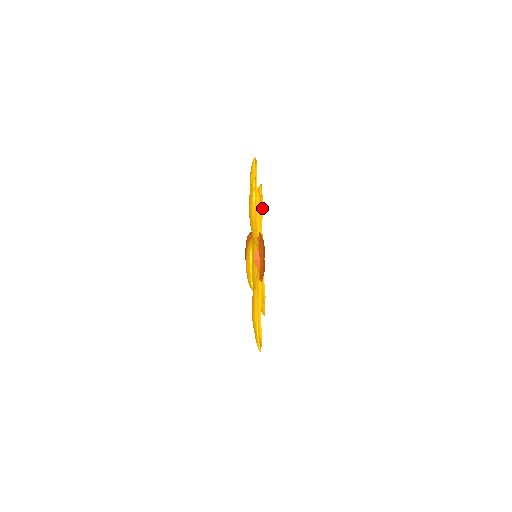
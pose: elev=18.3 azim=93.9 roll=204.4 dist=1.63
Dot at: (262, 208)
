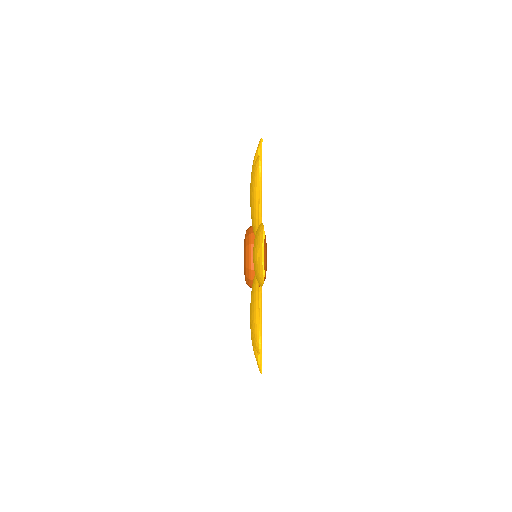
Dot at: occluded
